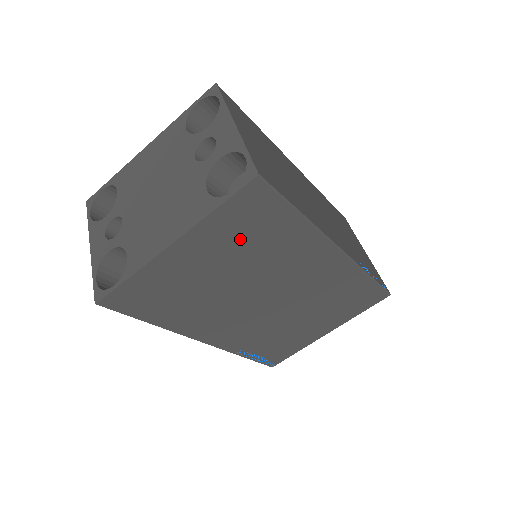
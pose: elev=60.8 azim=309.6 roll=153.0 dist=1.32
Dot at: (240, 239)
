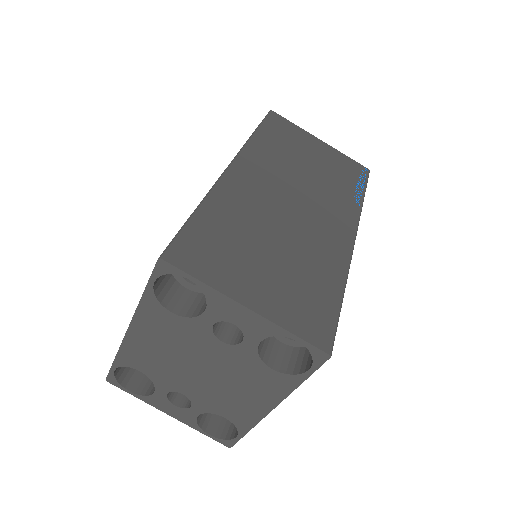
Dot at: occluded
